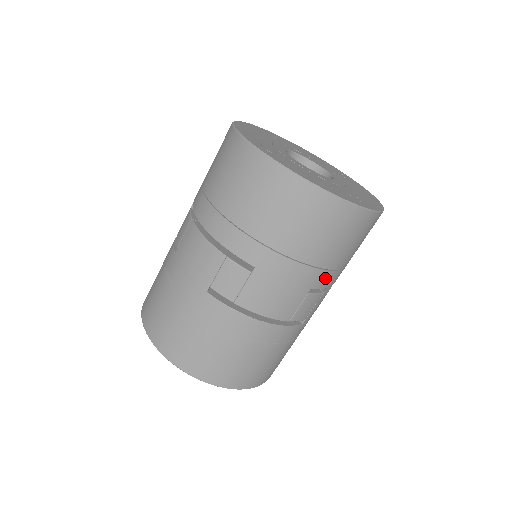
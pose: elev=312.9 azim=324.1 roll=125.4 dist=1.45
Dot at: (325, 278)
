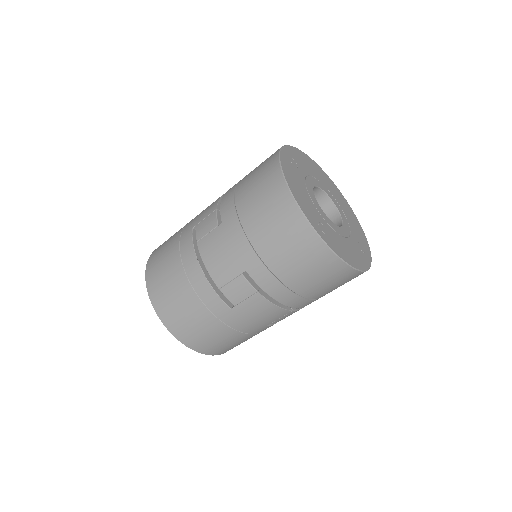
Dot at: (261, 273)
